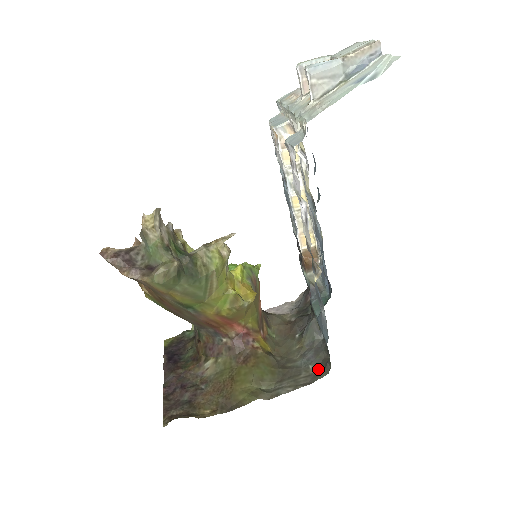
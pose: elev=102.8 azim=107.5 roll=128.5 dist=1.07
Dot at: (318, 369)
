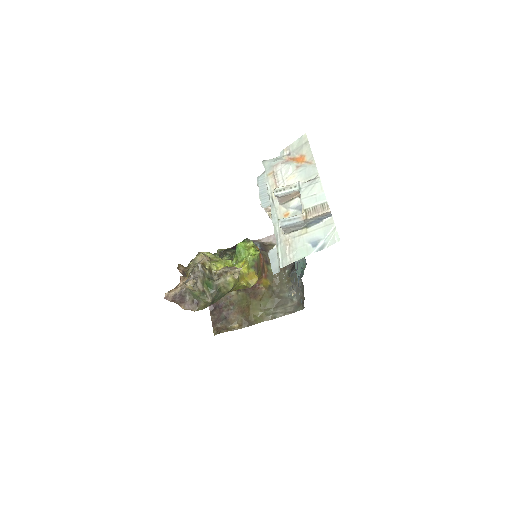
Dot at: (298, 303)
